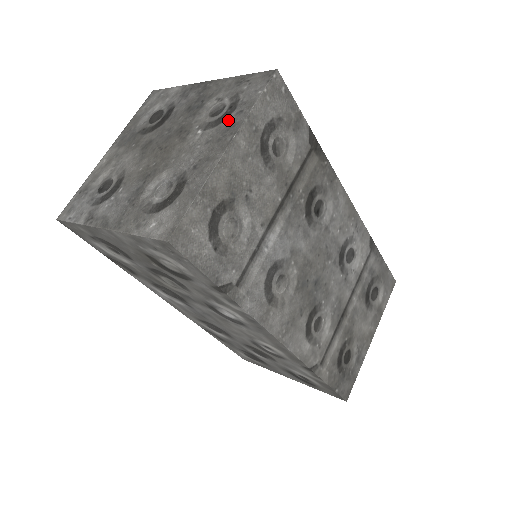
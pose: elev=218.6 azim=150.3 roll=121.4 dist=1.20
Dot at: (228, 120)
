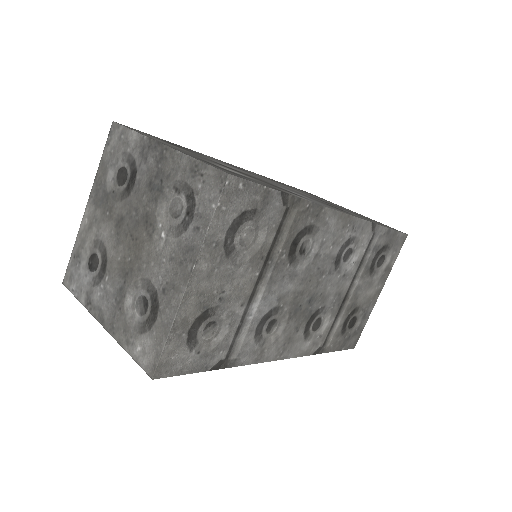
Dot at: (187, 235)
